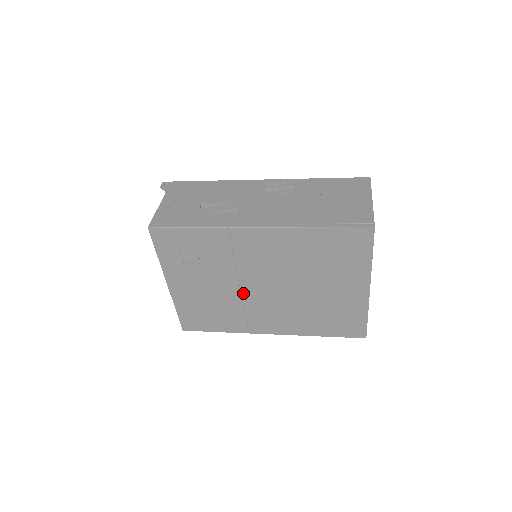
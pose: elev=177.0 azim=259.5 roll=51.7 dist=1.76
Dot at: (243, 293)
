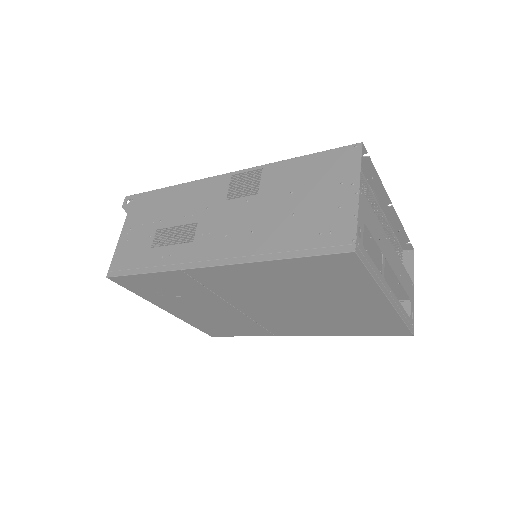
Dot at: (244, 312)
